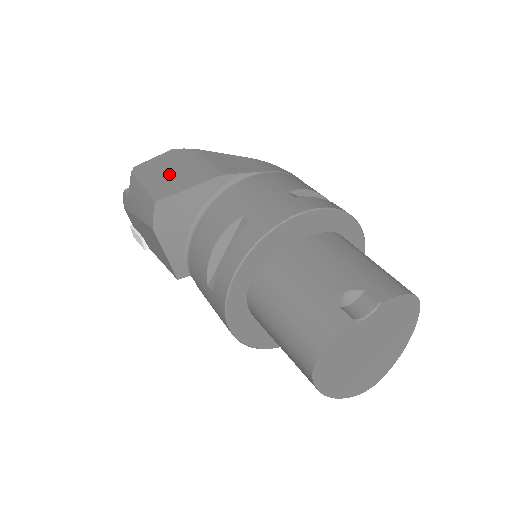
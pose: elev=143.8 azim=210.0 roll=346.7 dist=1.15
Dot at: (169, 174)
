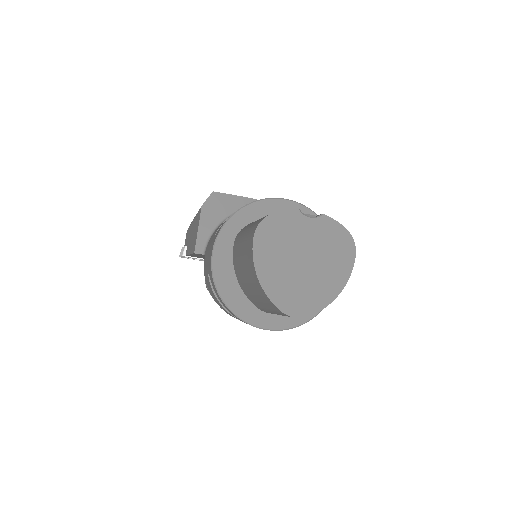
Dot at: occluded
